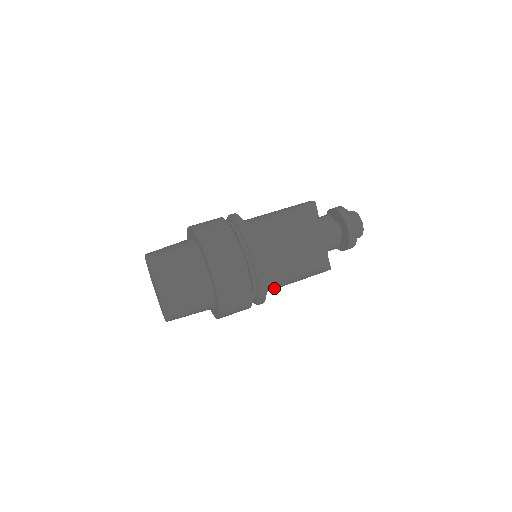
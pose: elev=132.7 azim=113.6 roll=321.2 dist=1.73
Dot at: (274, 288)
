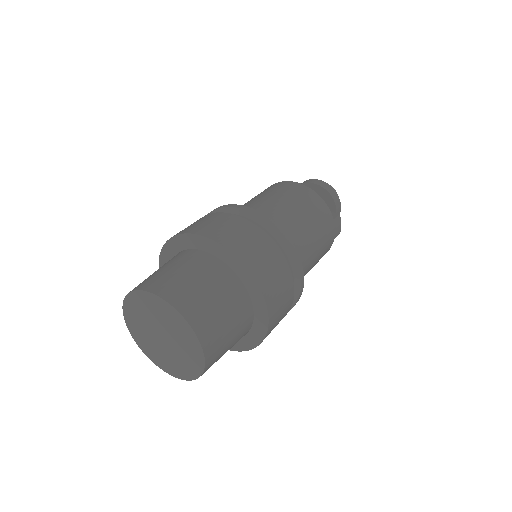
Dot at: (295, 242)
